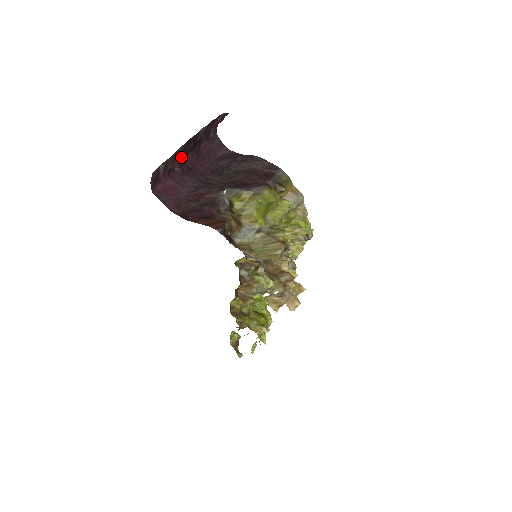
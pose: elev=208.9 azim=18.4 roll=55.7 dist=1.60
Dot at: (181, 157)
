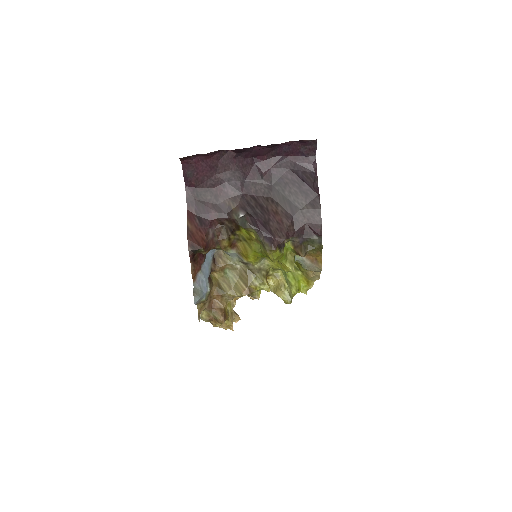
Dot at: occluded
